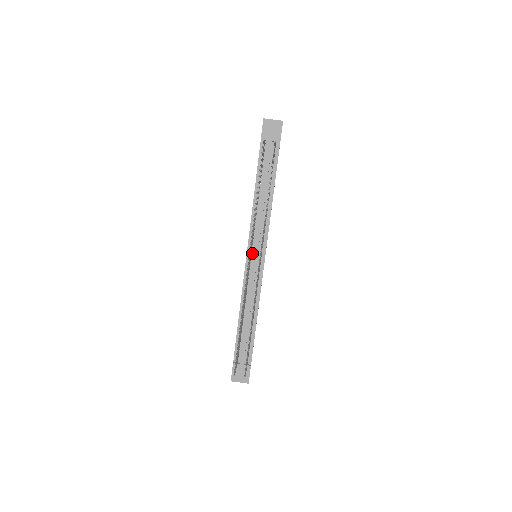
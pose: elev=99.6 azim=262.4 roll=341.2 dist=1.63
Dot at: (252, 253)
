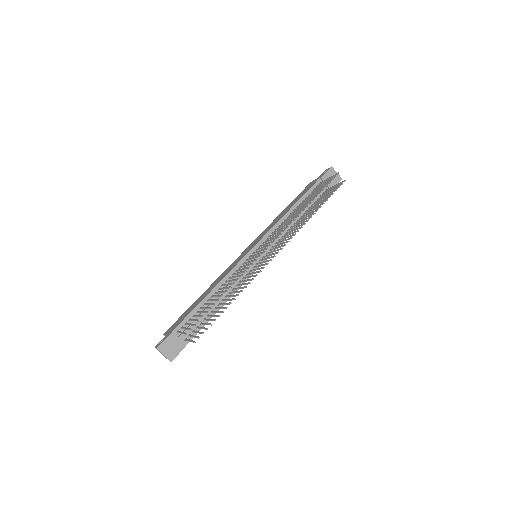
Dot at: (258, 250)
